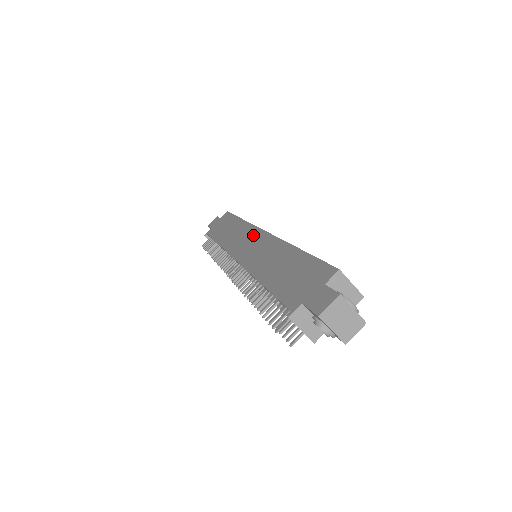
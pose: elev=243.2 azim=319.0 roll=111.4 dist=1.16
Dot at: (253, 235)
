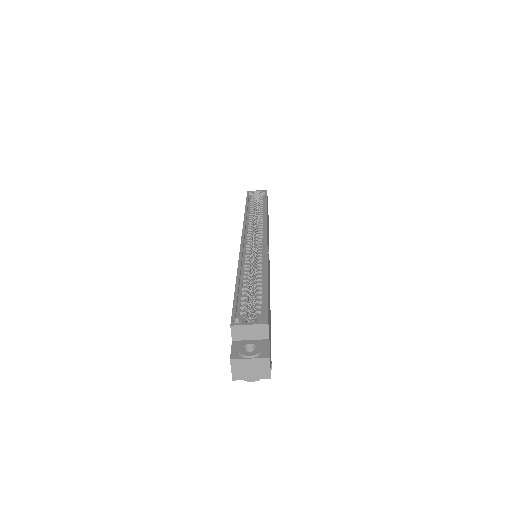
Dot at: occluded
